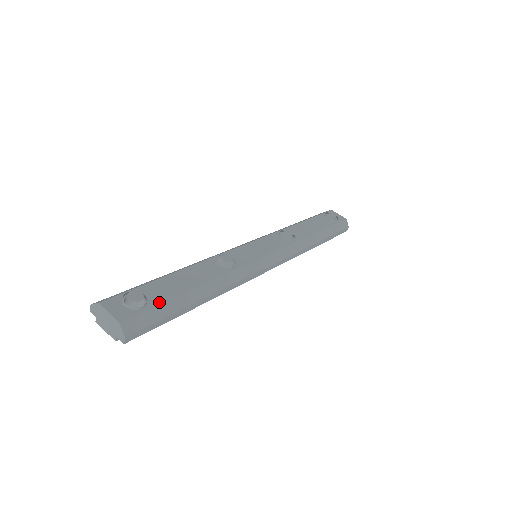
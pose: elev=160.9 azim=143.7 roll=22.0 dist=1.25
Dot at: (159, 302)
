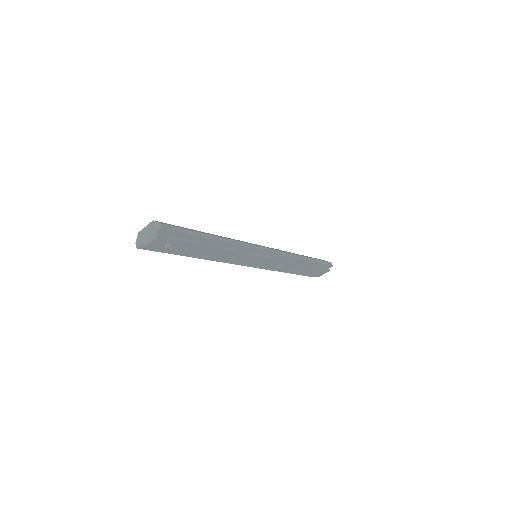
Dot at: occluded
